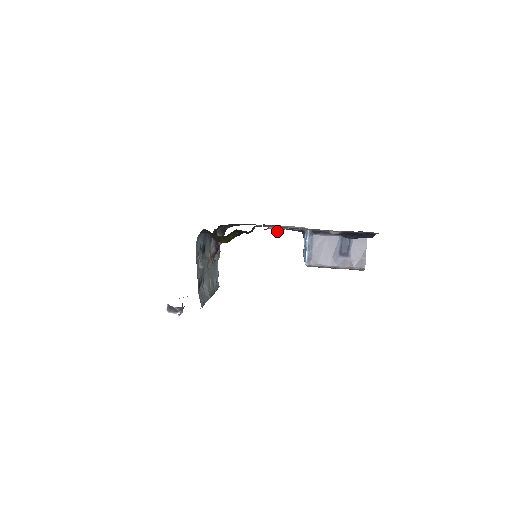
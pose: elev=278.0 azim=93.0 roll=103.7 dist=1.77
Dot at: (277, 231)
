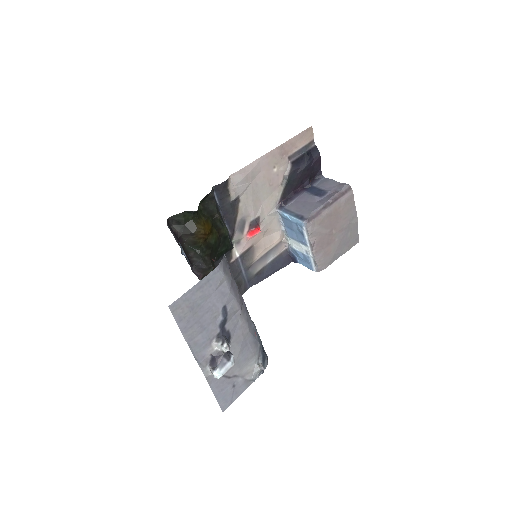
Dot at: (254, 233)
